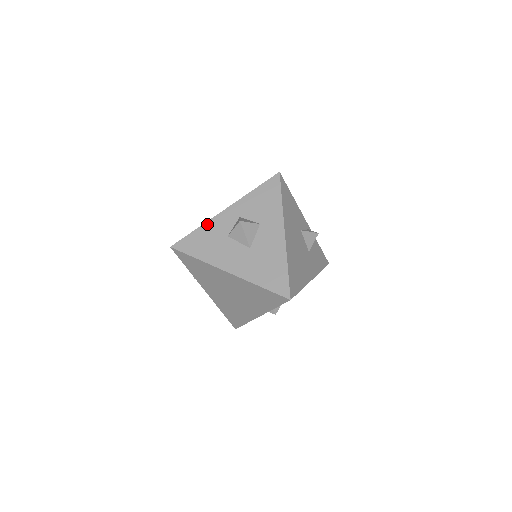
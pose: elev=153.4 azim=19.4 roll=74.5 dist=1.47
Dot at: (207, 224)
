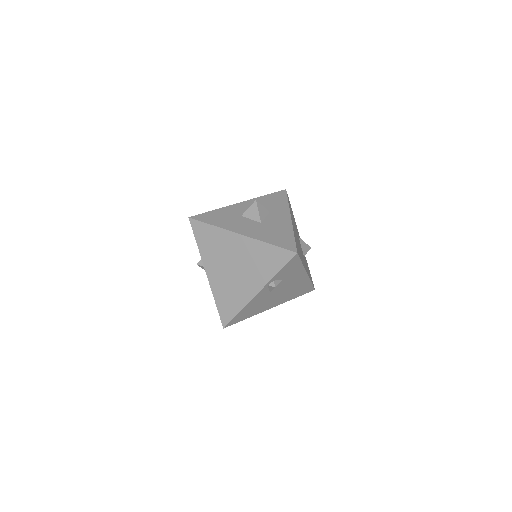
Dot at: (224, 208)
